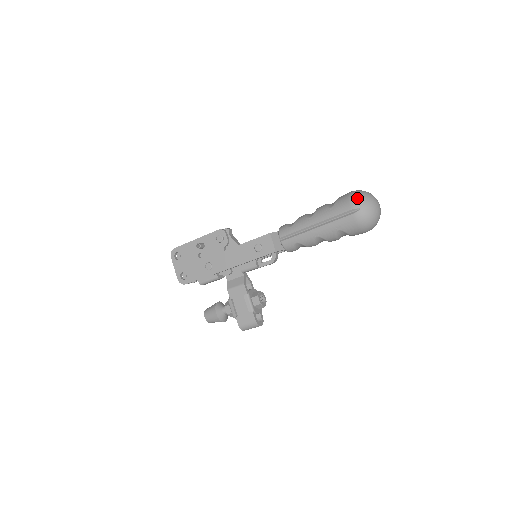
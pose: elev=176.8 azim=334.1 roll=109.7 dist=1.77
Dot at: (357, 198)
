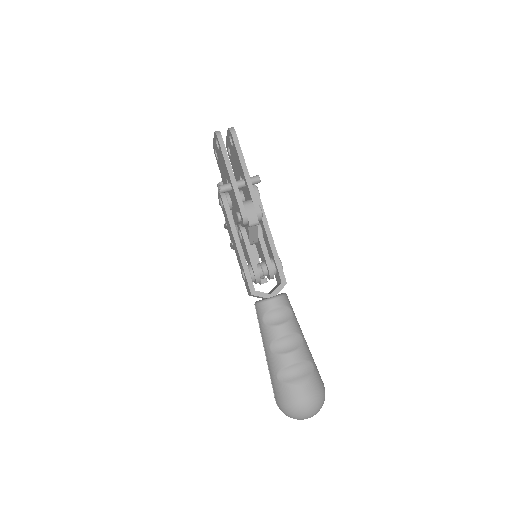
Dot at: (285, 411)
